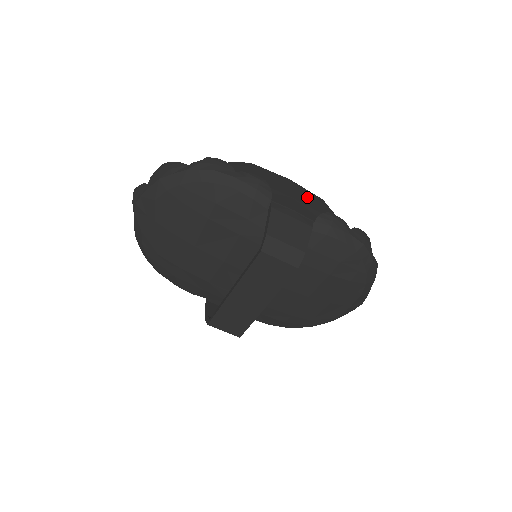
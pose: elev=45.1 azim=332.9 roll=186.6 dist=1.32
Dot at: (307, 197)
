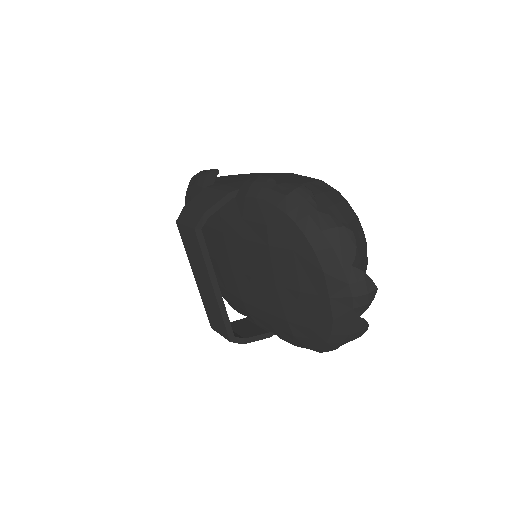
Dot at: (282, 178)
